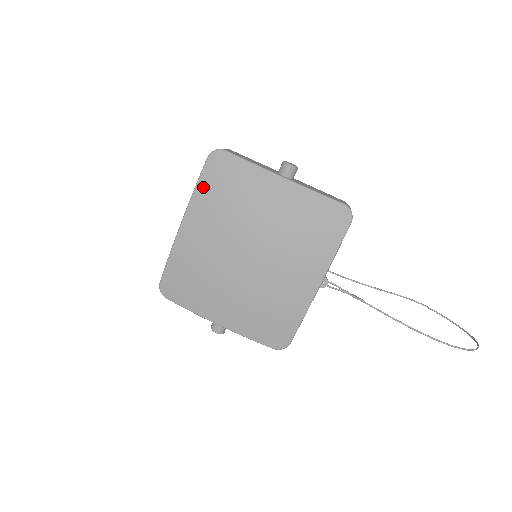
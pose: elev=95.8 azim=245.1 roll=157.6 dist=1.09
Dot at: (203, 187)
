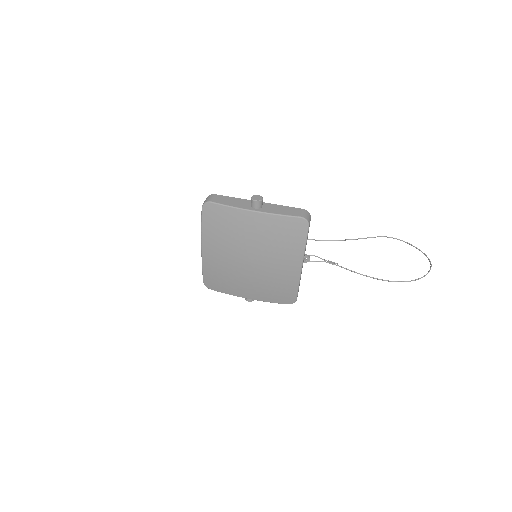
Dot at: (206, 227)
